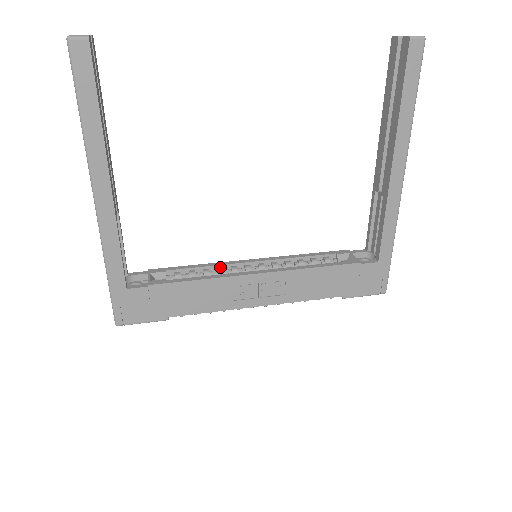
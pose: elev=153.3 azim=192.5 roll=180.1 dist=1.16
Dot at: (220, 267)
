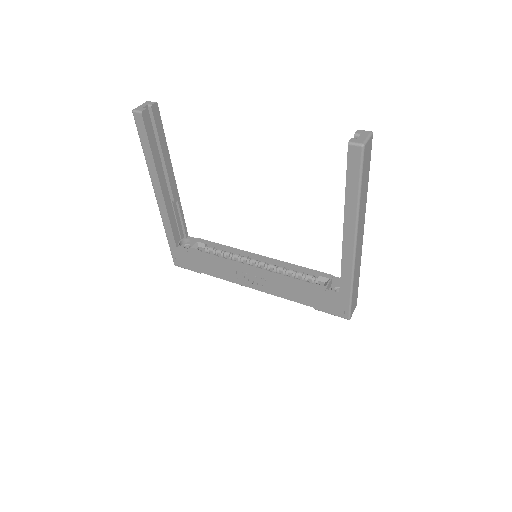
Dot at: (238, 253)
